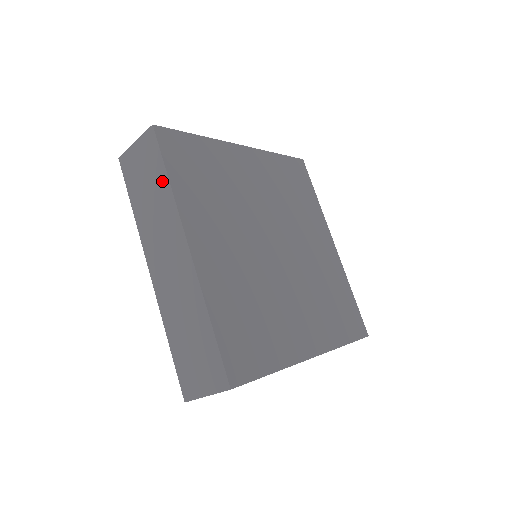
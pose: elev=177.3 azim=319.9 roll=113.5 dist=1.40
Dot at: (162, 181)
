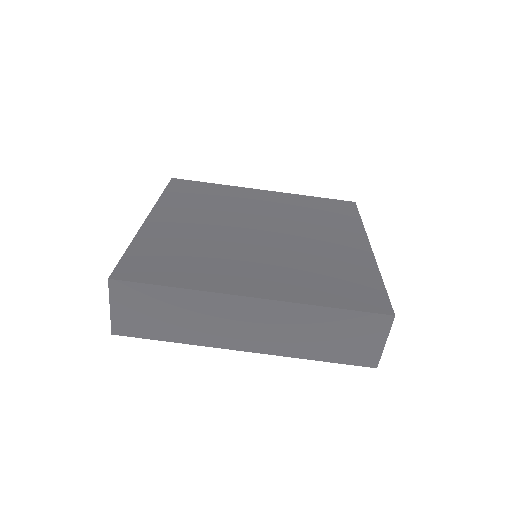
Dot at: (171, 296)
